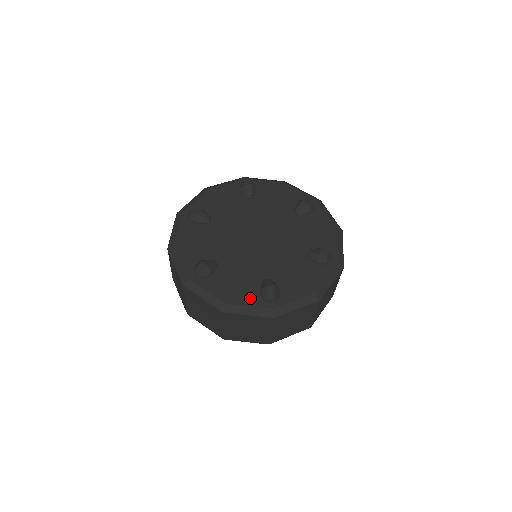
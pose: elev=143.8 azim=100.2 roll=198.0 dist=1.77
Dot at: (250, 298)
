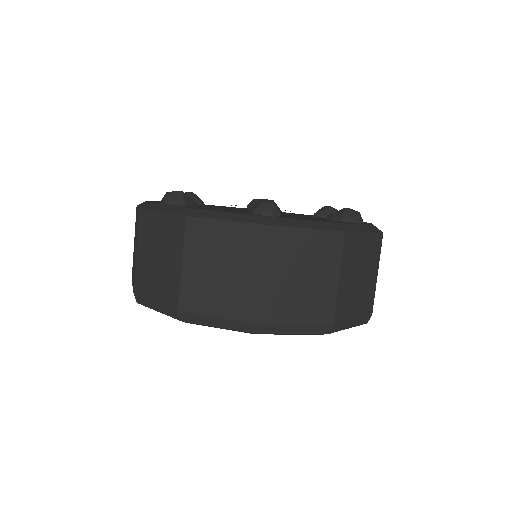
Dot at: (344, 222)
